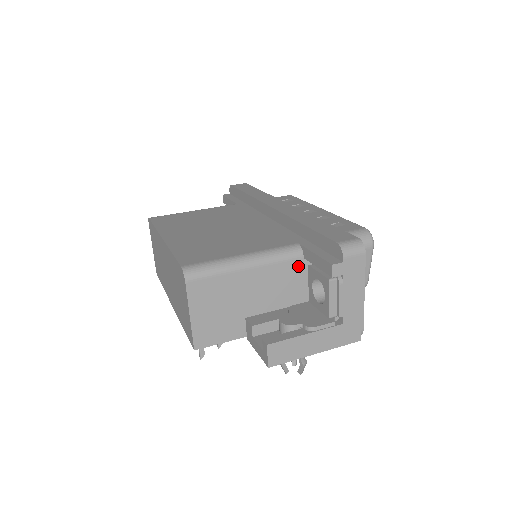
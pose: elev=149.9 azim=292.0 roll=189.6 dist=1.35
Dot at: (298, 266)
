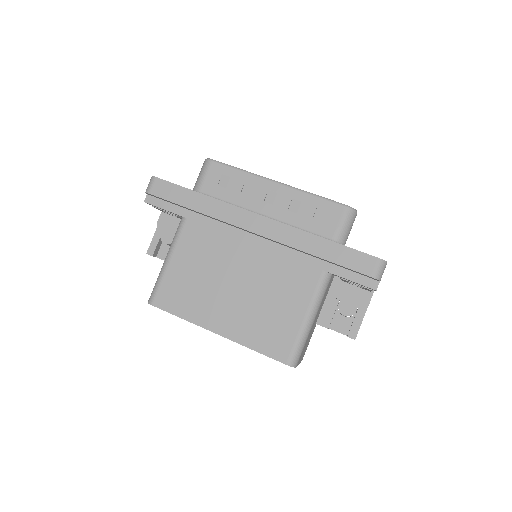
Dot at: occluded
